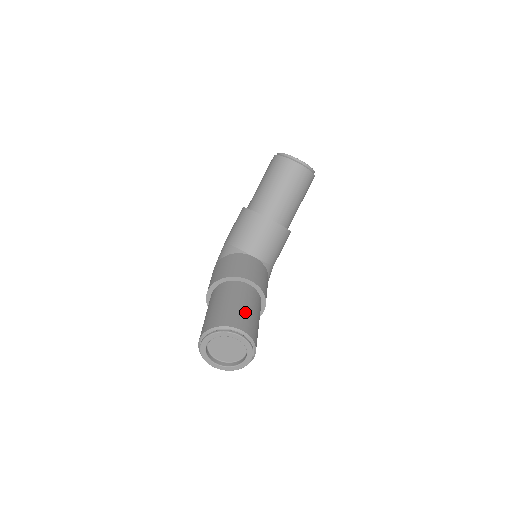
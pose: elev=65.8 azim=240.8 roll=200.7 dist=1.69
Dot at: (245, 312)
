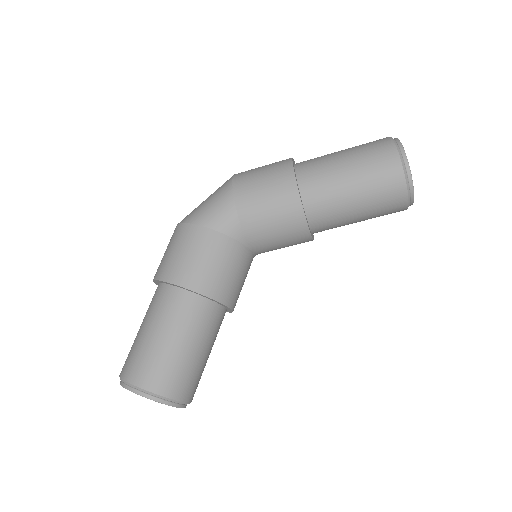
Dot at: (203, 367)
